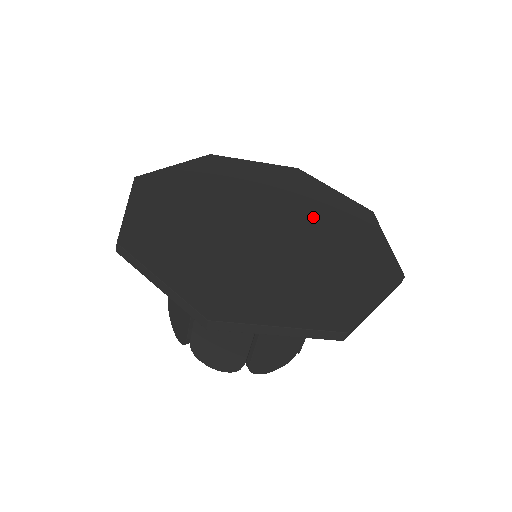
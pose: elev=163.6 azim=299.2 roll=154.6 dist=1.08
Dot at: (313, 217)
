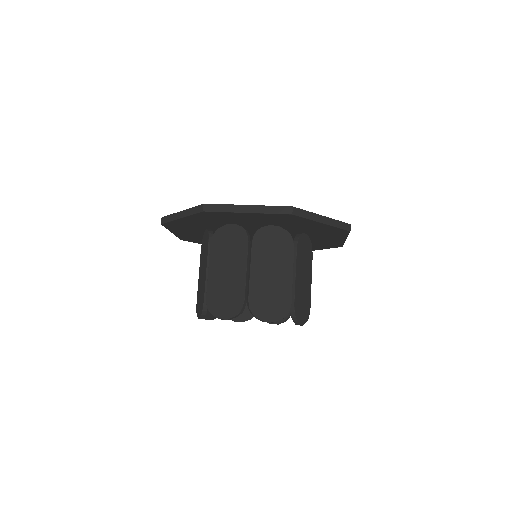
Dot at: occluded
